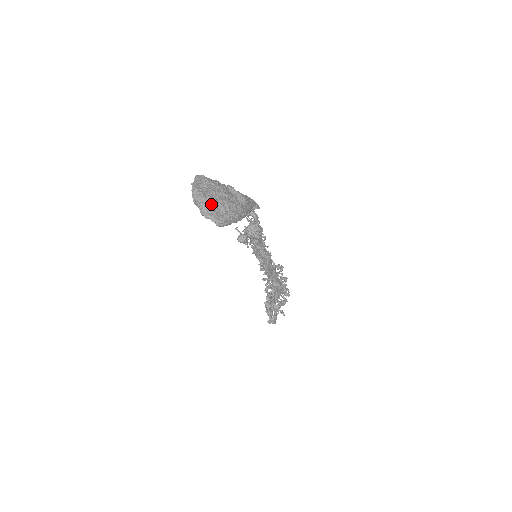
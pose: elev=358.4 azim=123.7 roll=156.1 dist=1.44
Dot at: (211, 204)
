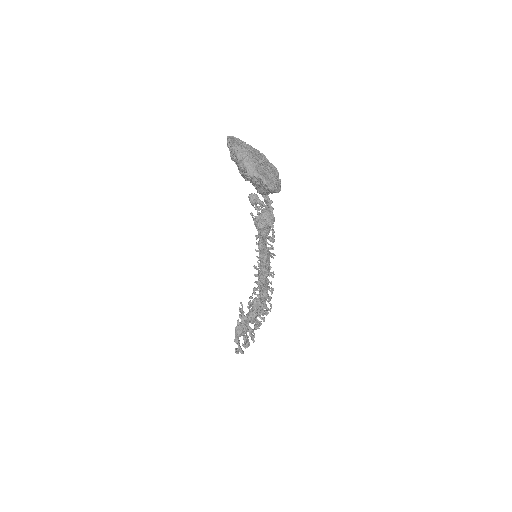
Dot at: (259, 164)
